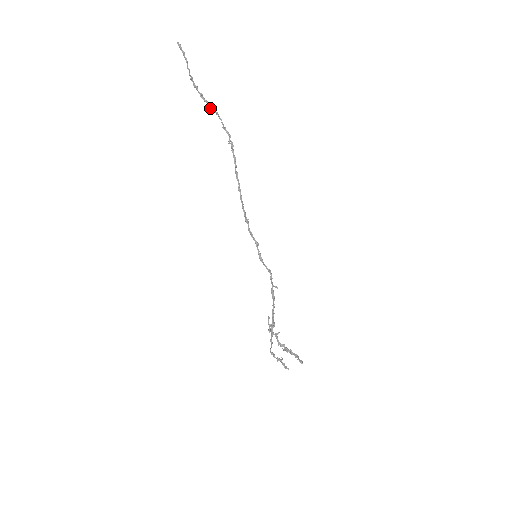
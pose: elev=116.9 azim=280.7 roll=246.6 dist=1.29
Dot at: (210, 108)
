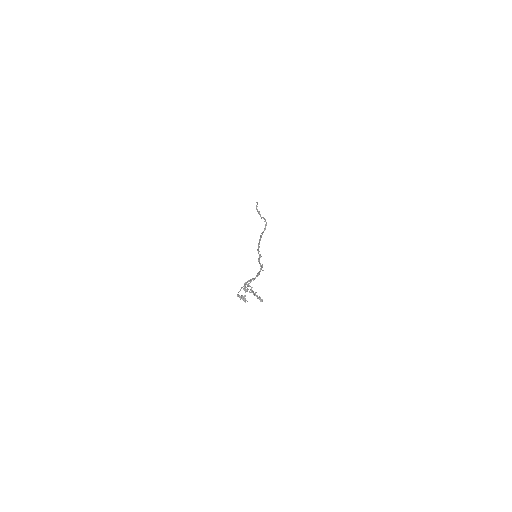
Dot at: (261, 218)
